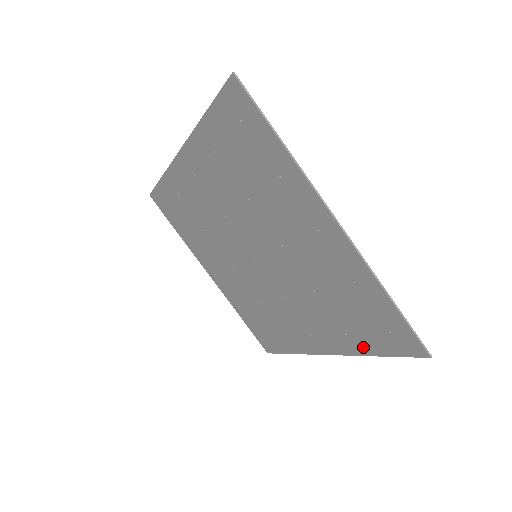
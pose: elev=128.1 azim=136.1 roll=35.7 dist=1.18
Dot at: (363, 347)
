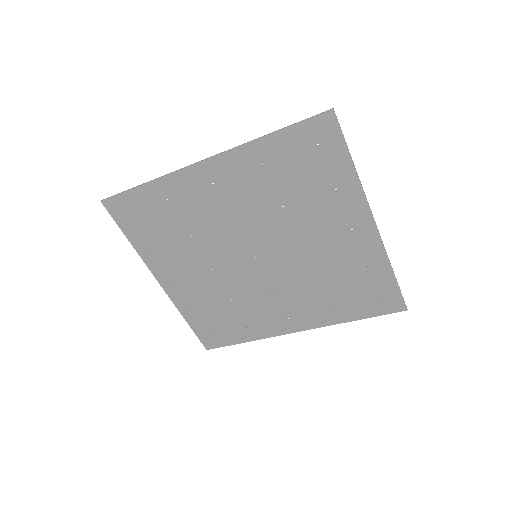
Dot at: (346, 316)
